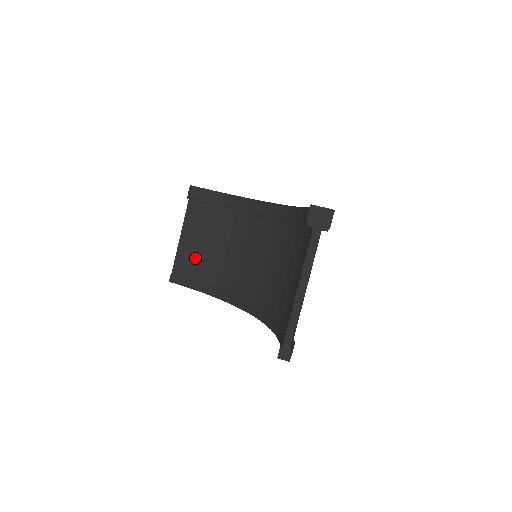
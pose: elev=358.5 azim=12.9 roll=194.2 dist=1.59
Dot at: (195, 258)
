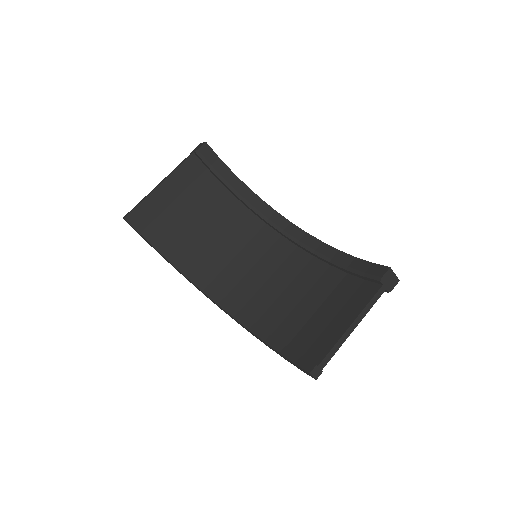
Dot at: (167, 212)
